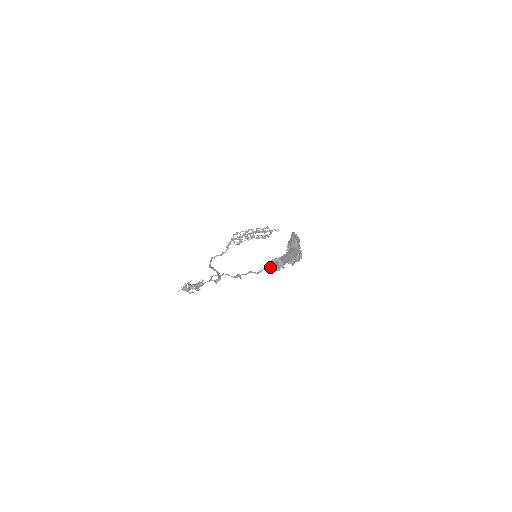
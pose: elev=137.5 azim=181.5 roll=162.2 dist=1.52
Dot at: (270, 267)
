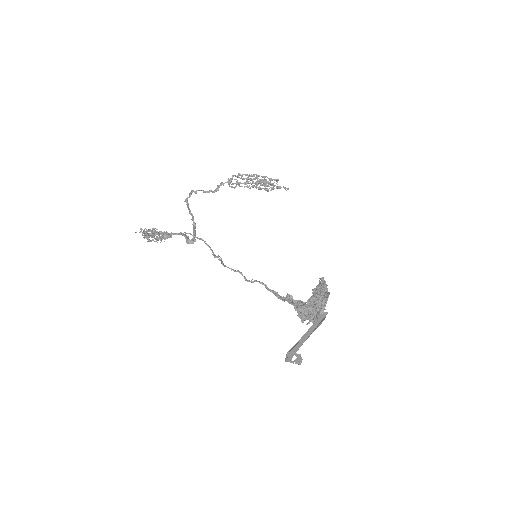
Dot at: (269, 289)
